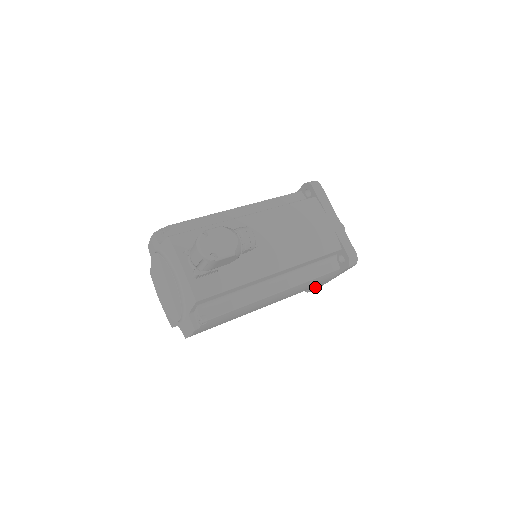
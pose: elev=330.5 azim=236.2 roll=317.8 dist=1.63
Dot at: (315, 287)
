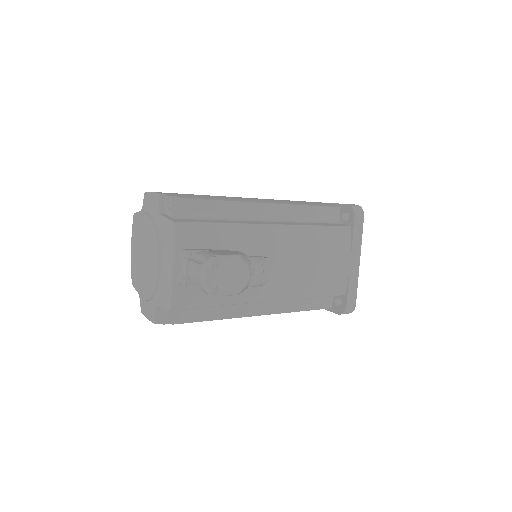
Dot at: occluded
